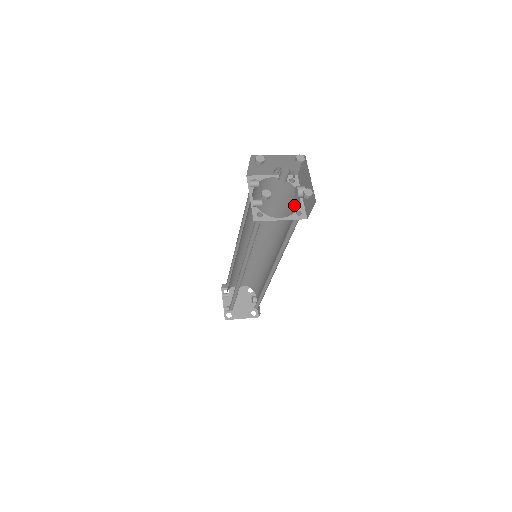
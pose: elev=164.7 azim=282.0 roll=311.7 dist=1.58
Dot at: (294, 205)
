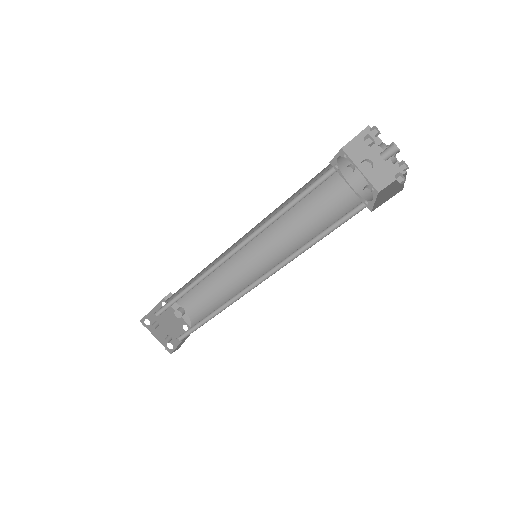
Dot at: (341, 182)
